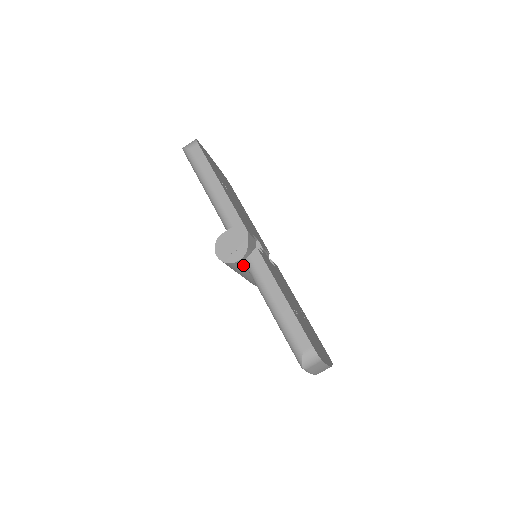
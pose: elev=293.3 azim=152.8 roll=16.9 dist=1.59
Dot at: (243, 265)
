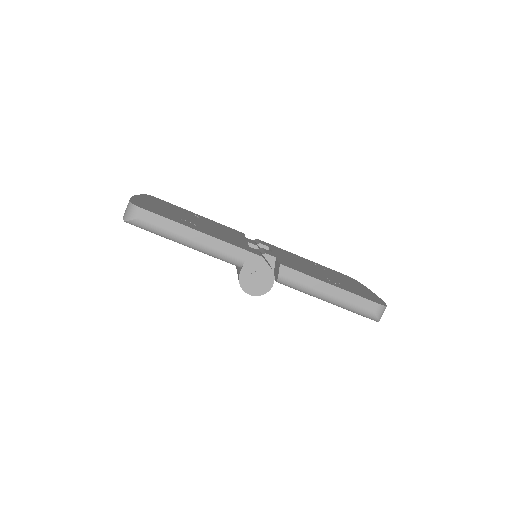
Dot at: occluded
